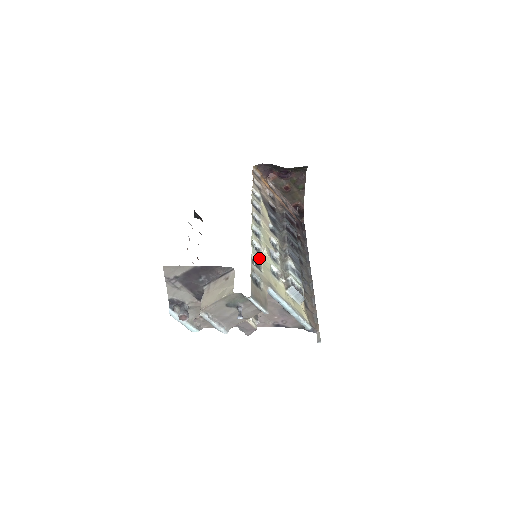
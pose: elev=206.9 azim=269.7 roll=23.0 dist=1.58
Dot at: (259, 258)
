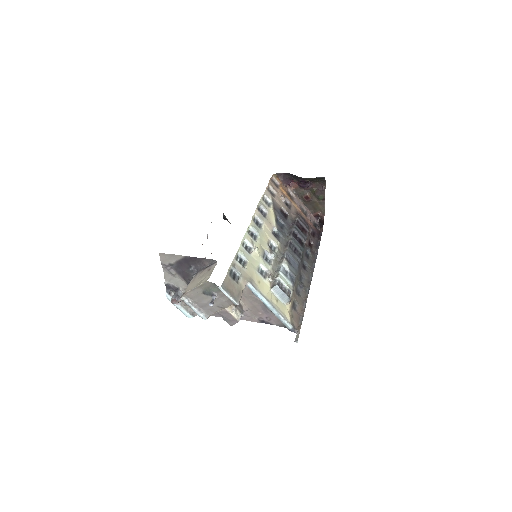
Dot at: (246, 256)
